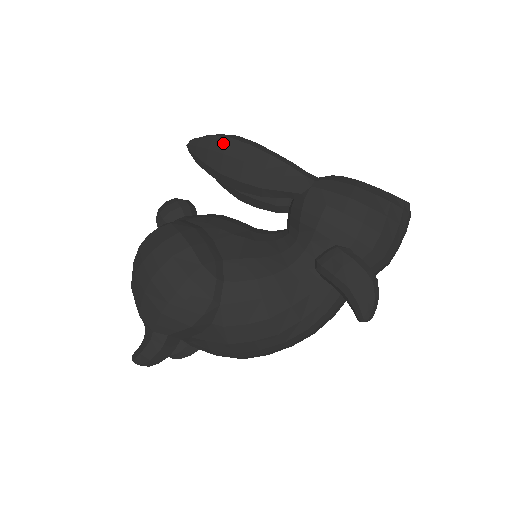
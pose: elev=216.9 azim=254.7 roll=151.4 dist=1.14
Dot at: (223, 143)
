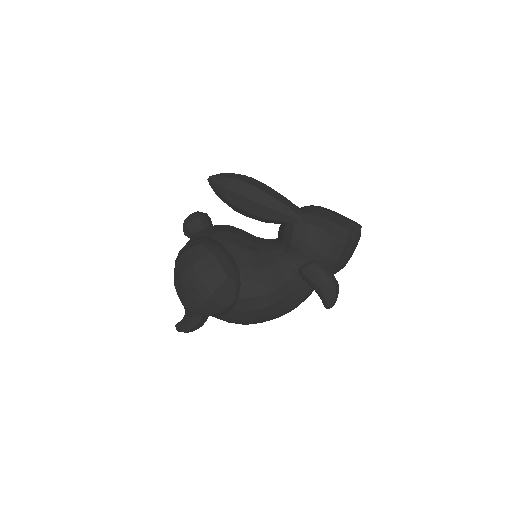
Dot at: (237, 185)
